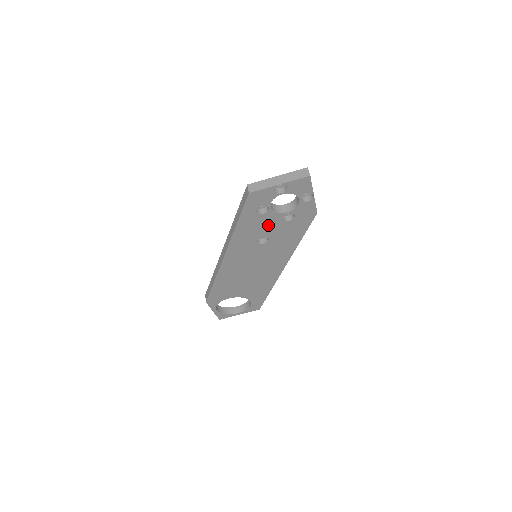
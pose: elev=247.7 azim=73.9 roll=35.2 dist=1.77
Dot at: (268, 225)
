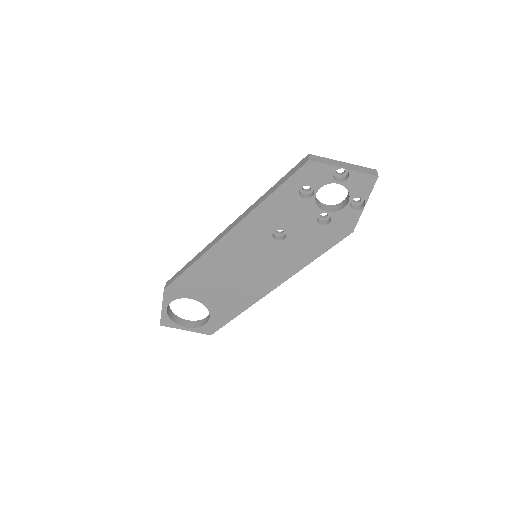
Dot at: (298, 217)
